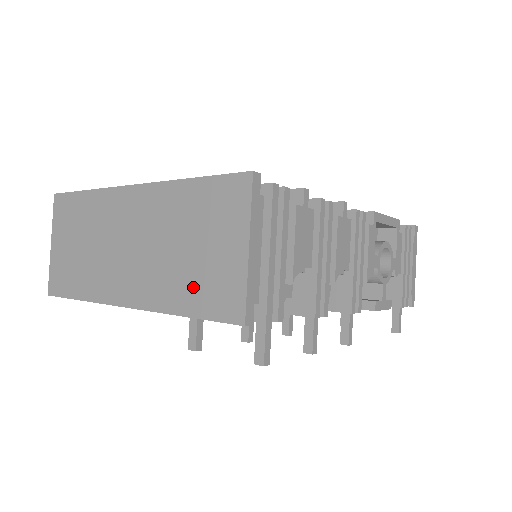
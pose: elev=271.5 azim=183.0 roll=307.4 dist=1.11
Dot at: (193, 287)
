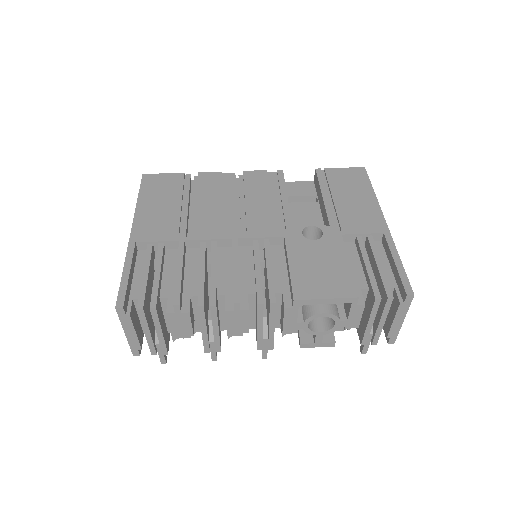
Dot at: occluded
